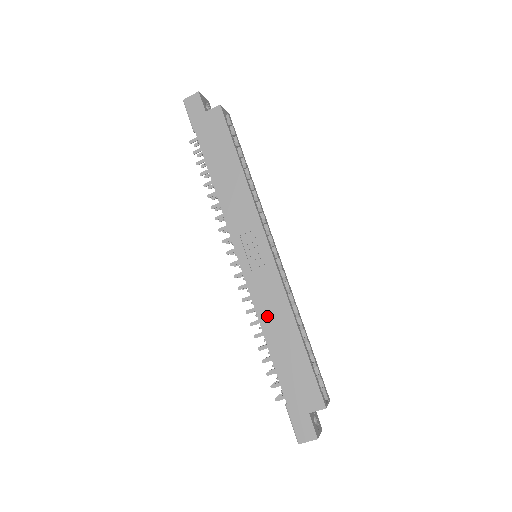
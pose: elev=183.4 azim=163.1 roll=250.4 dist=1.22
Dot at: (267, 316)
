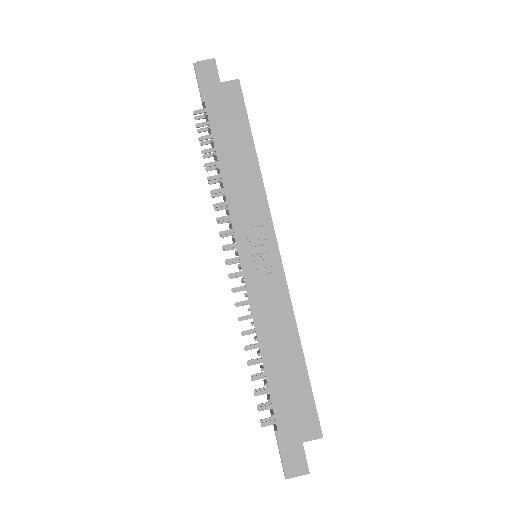
Dot at: (266, 326)
